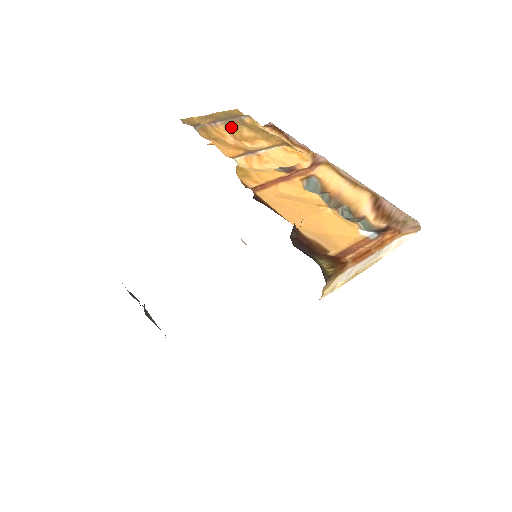
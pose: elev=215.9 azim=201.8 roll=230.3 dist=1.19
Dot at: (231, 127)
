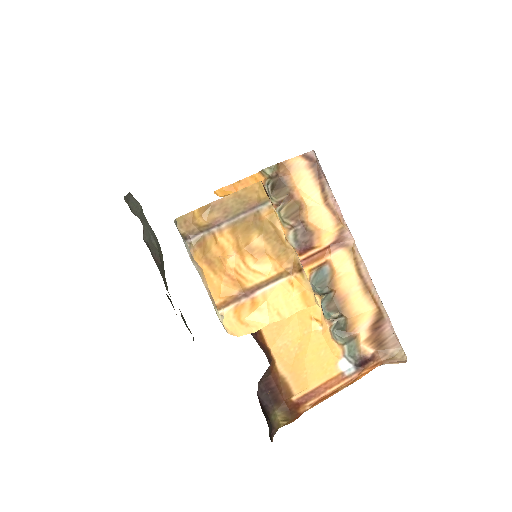
Dot at: (239, 230)
